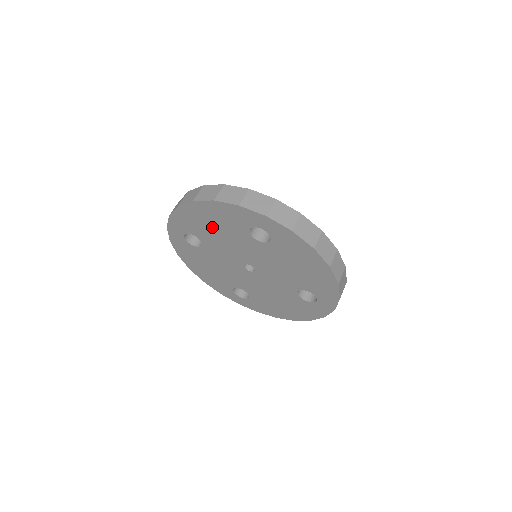
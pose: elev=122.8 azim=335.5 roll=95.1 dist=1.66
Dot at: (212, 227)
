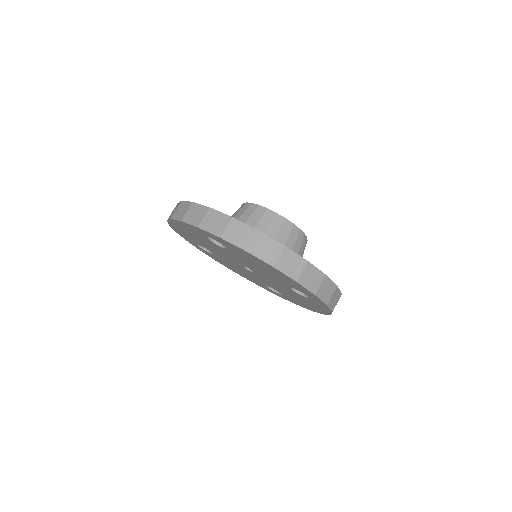
Dot at: (259, 265)
